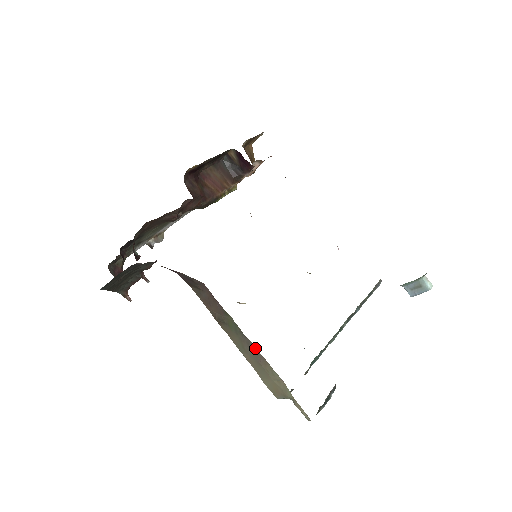
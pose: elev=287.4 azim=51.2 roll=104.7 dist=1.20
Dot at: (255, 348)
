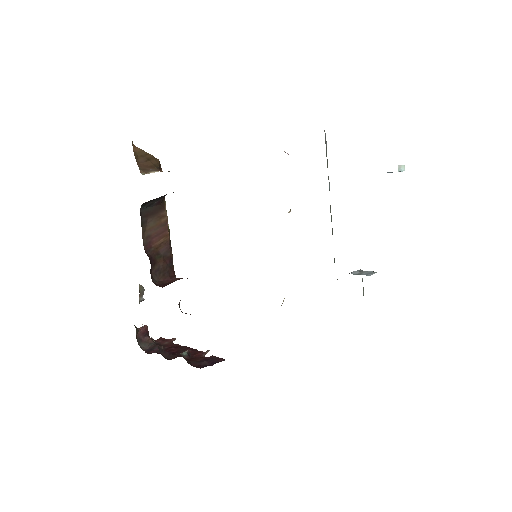
Dot at: occluded
